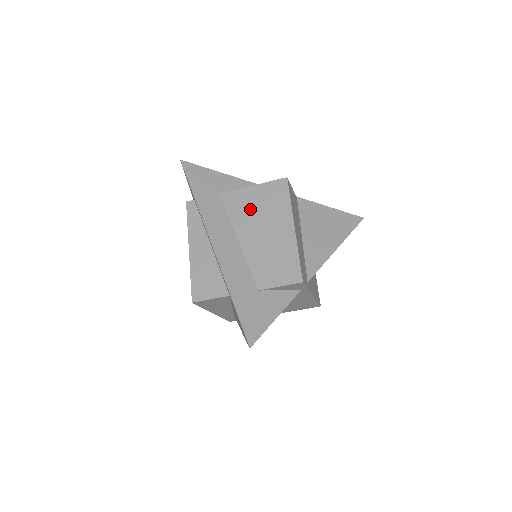
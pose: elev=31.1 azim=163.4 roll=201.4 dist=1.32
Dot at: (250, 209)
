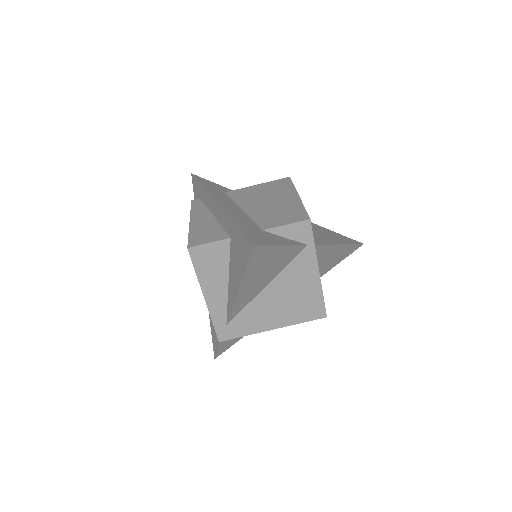
Dot at: (255, 194)
